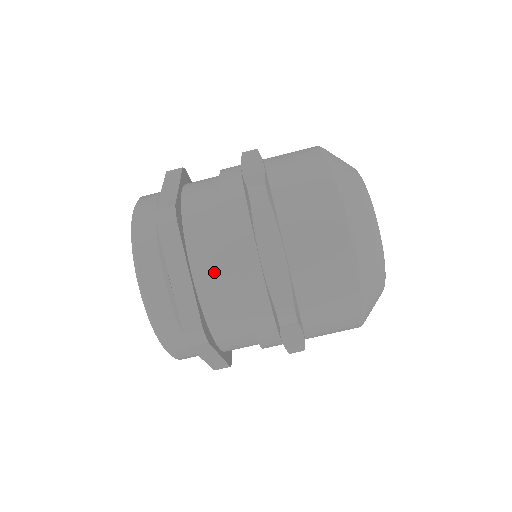
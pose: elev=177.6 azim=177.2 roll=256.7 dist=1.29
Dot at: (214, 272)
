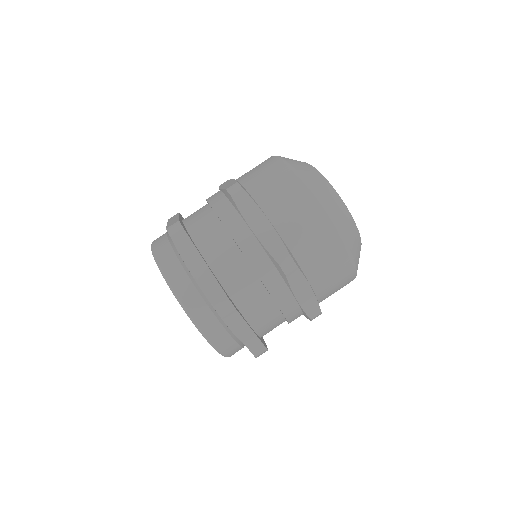
Dot at: (222, 255)
